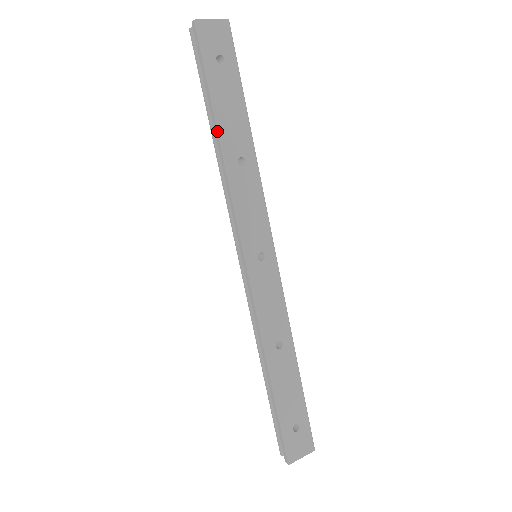
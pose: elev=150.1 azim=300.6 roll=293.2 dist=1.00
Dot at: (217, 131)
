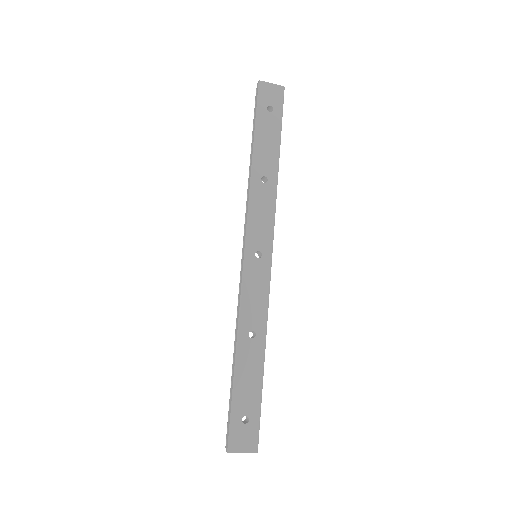
Dot at: (252, 153)
